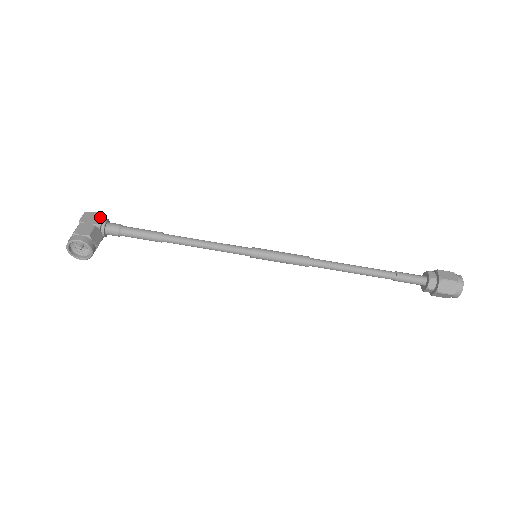
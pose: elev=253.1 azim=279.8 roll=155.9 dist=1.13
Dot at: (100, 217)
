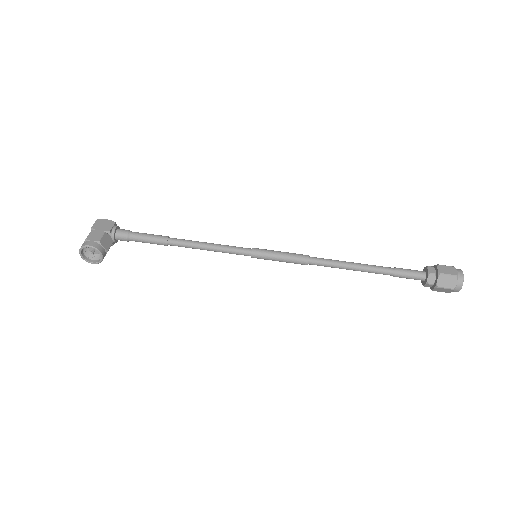
Dot at: (110, 224)
